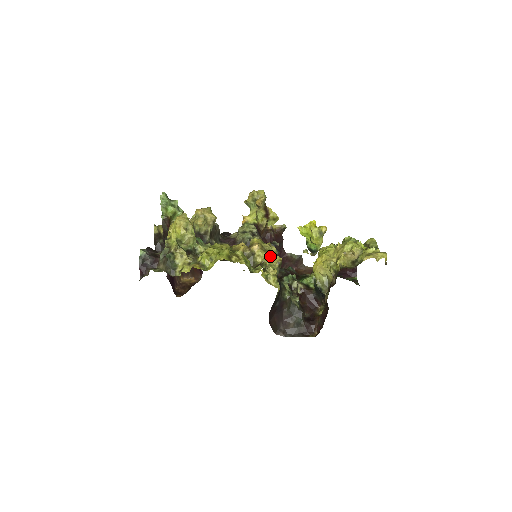
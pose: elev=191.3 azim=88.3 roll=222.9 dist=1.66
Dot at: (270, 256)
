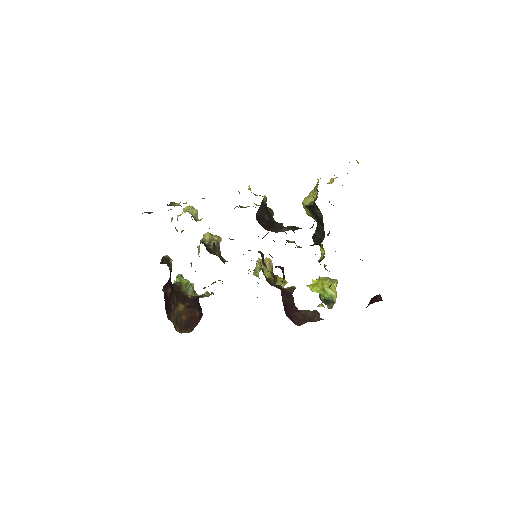
Dot at: occluded
